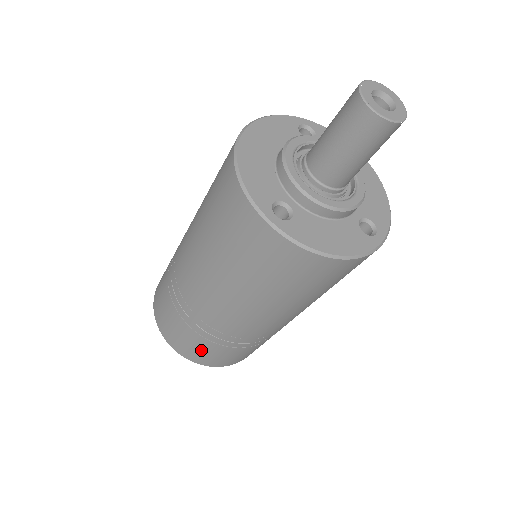
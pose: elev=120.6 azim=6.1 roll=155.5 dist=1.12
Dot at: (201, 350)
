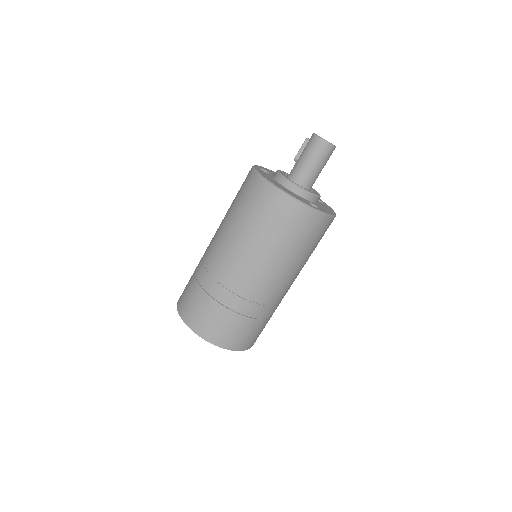
Dot at: (256, 333)
